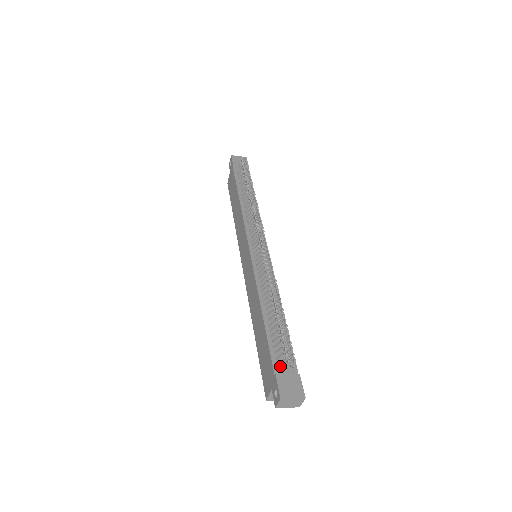
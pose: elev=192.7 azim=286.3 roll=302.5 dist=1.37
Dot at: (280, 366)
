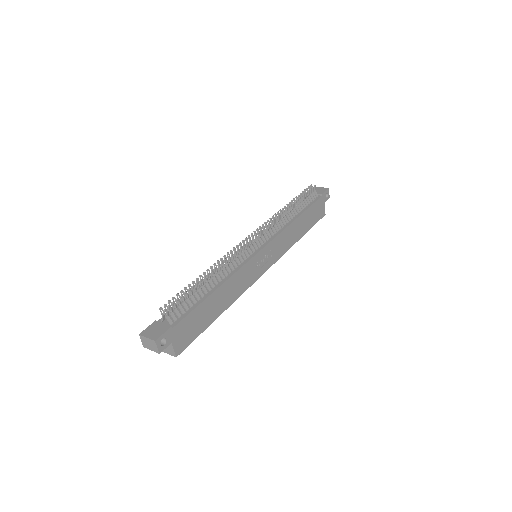
Dot at: occluded
